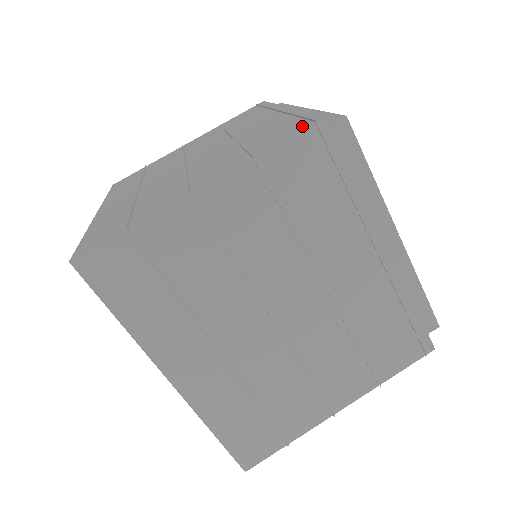
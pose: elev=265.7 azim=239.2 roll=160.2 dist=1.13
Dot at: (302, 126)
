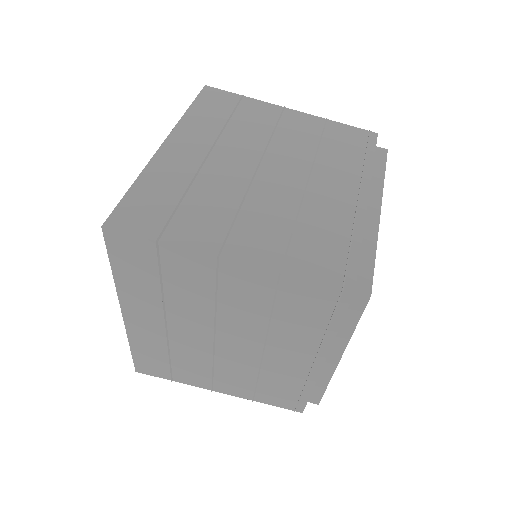
Dot at: occluded
